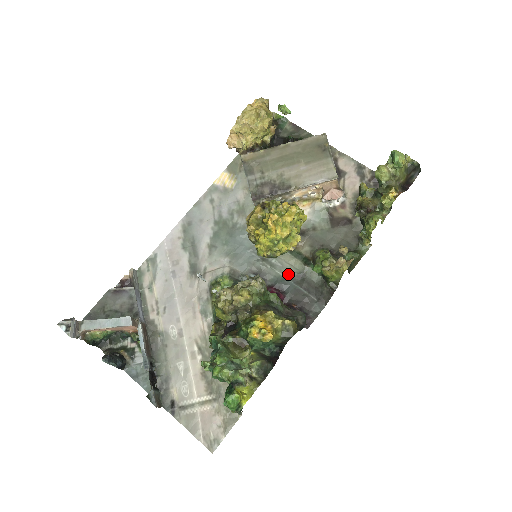
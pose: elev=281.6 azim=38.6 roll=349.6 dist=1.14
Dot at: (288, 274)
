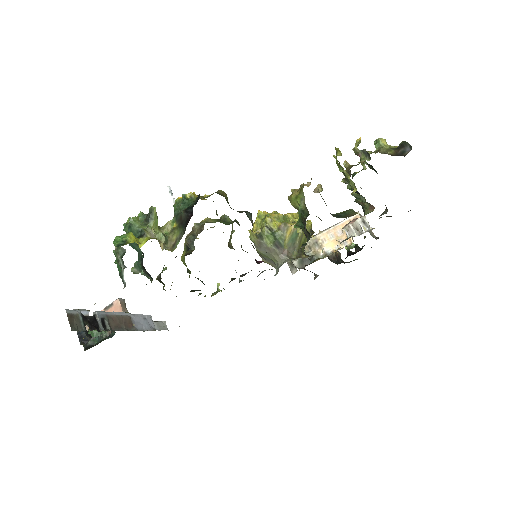
Dot at: occluded
